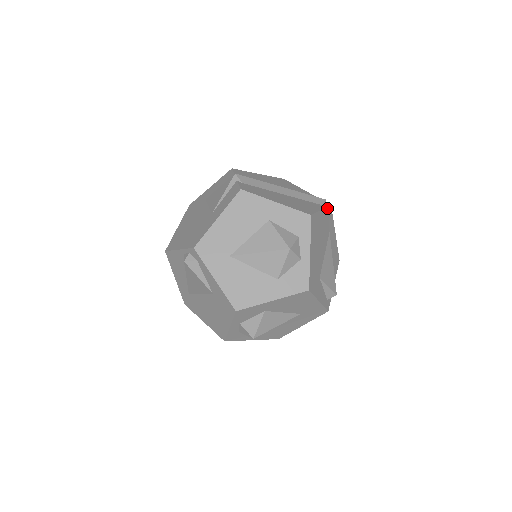
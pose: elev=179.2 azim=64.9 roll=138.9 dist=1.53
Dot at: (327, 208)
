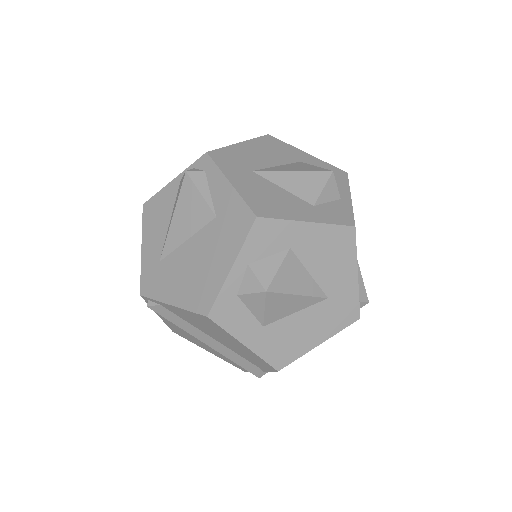
Dot at: occluded
